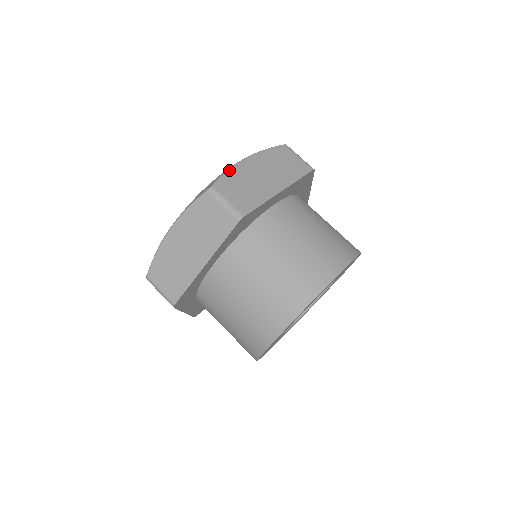
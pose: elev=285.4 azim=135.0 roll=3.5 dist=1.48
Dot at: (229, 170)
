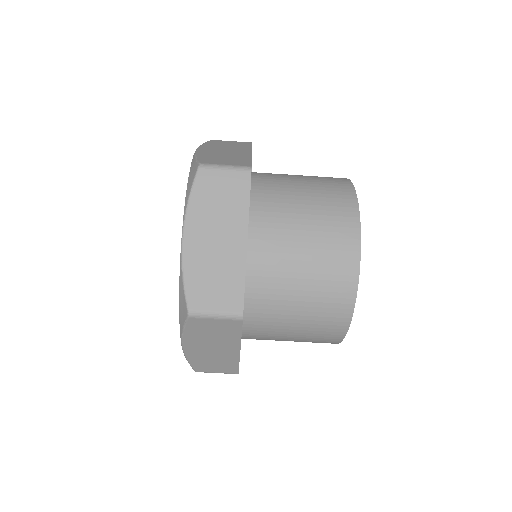
Dot at: (184, 272)
